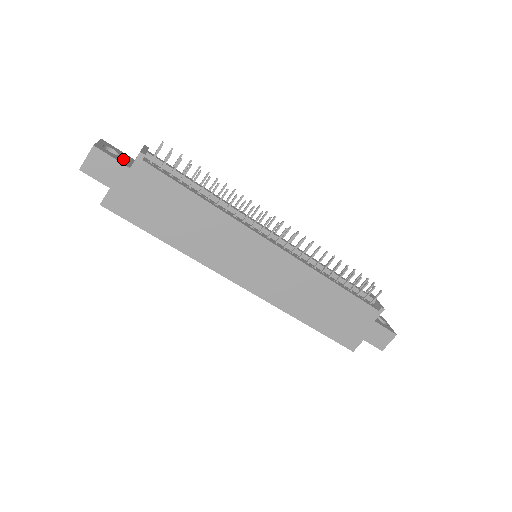
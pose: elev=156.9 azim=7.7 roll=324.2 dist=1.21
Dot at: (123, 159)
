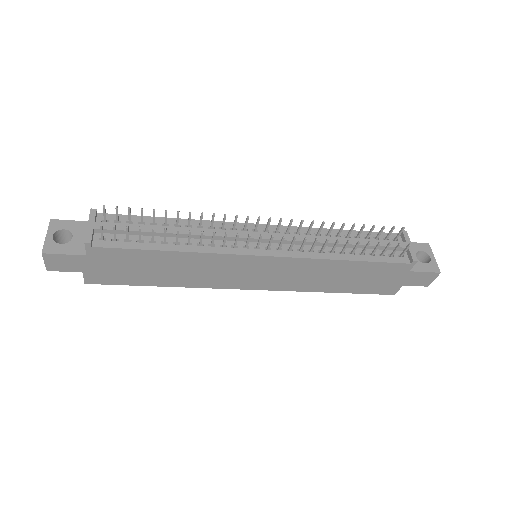
Dot at: (77, 241)
